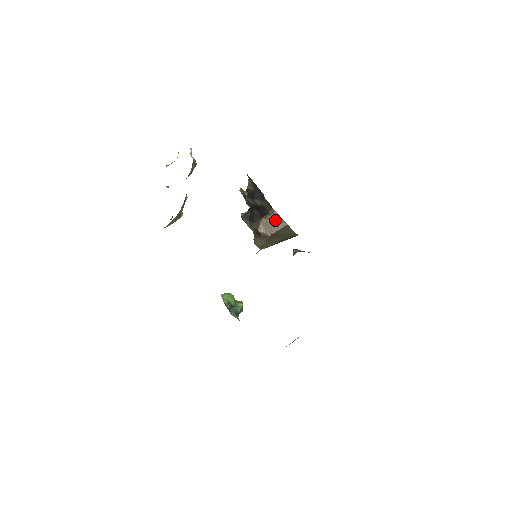
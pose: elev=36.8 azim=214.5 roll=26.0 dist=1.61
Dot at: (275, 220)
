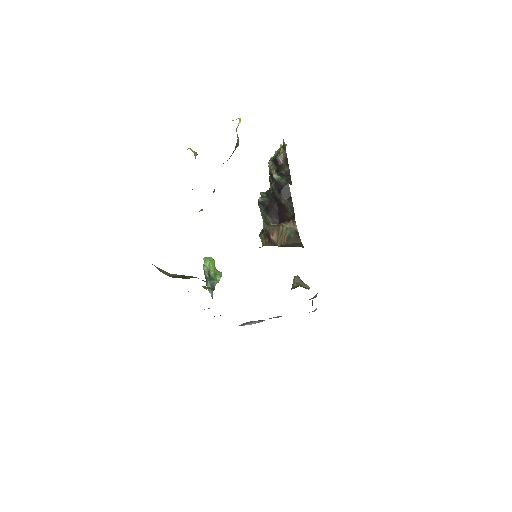
Dot at: (292, 233)
